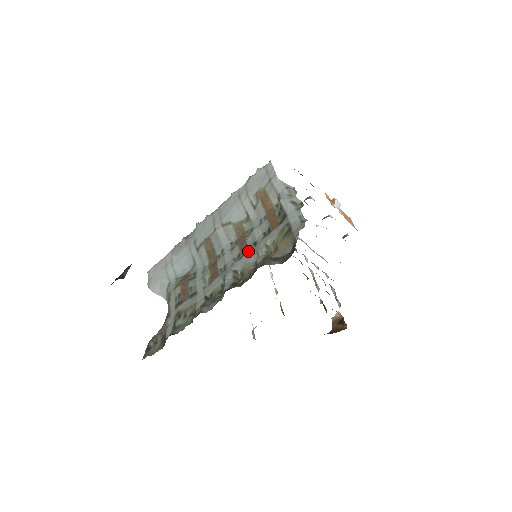
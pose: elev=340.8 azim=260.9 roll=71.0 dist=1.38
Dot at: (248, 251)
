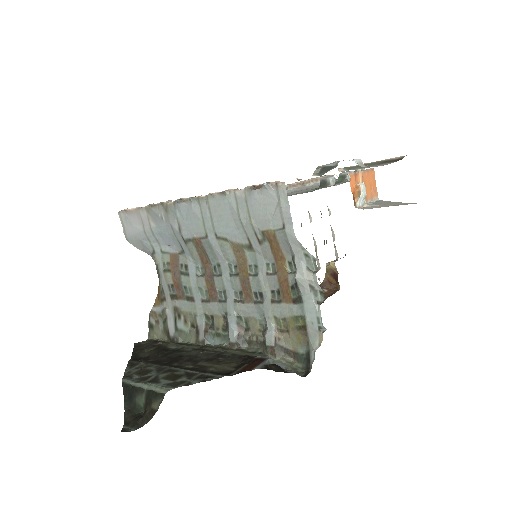
Dot at: (253, 300)
